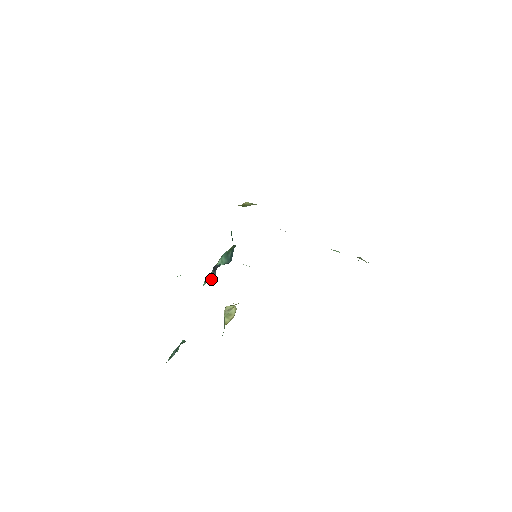
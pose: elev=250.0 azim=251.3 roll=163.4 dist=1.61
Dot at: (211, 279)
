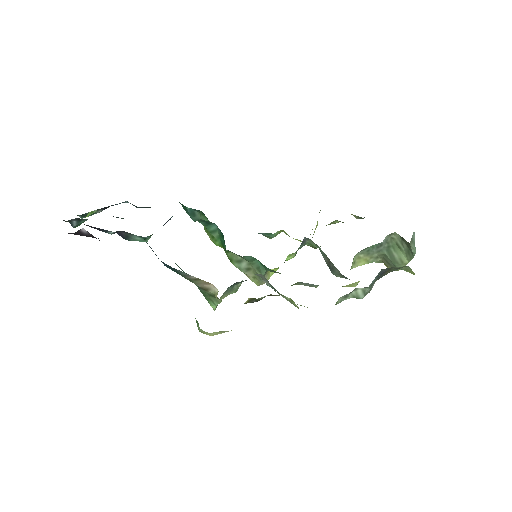
Dot at: occluded
